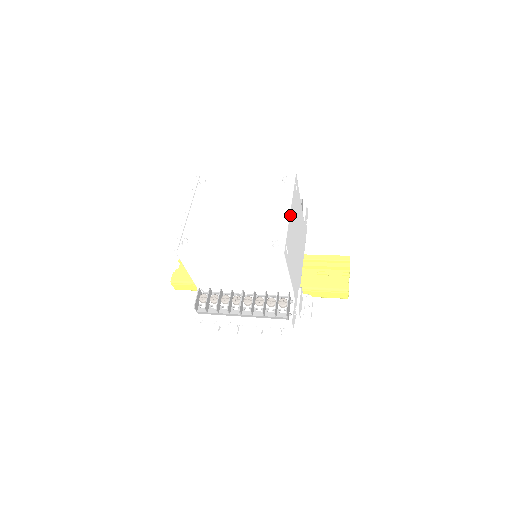
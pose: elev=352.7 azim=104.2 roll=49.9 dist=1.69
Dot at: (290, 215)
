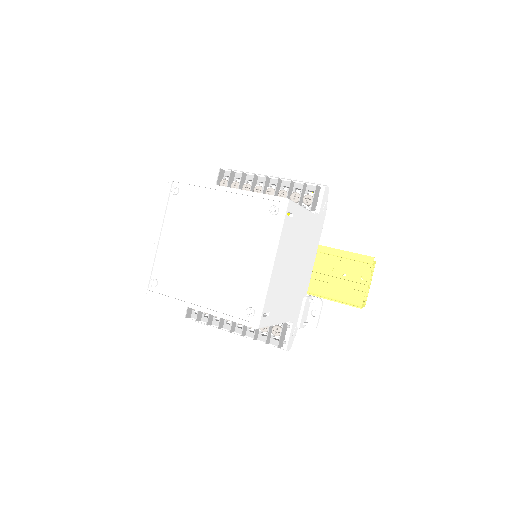
Dot at: (273, 269)
